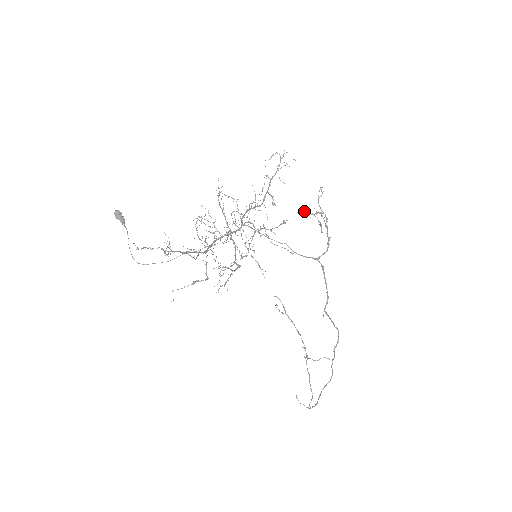
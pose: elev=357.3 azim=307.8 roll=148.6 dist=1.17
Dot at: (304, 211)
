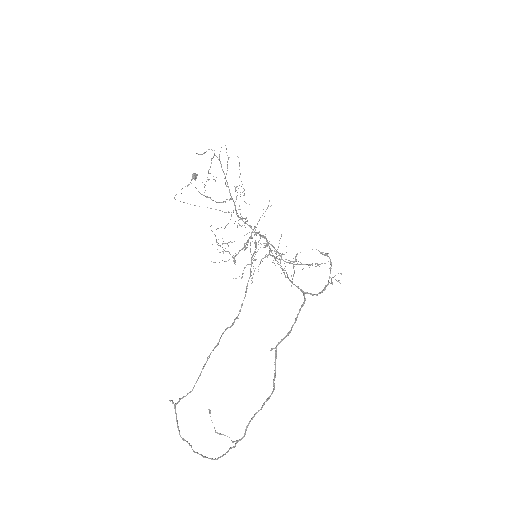
Dot at: (319, 251)
